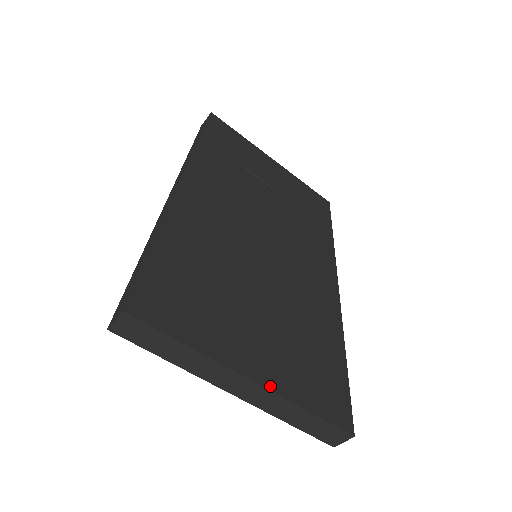
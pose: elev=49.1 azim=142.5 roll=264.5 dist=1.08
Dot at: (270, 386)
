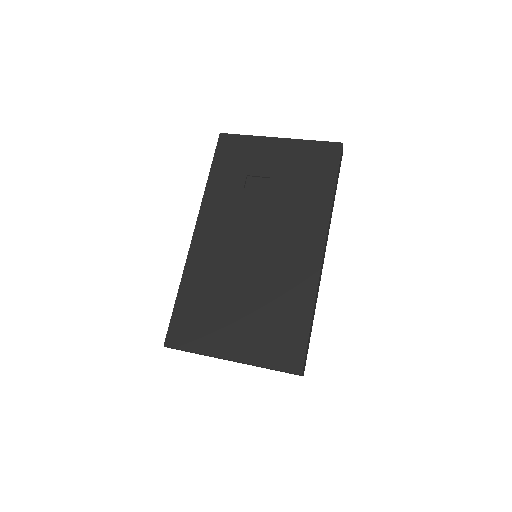
Dot at: (242, 360)
